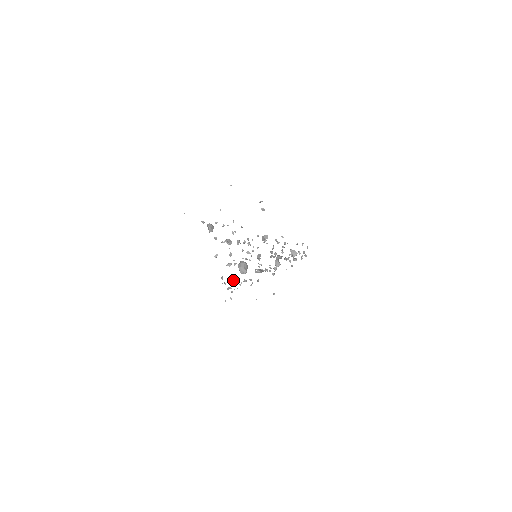
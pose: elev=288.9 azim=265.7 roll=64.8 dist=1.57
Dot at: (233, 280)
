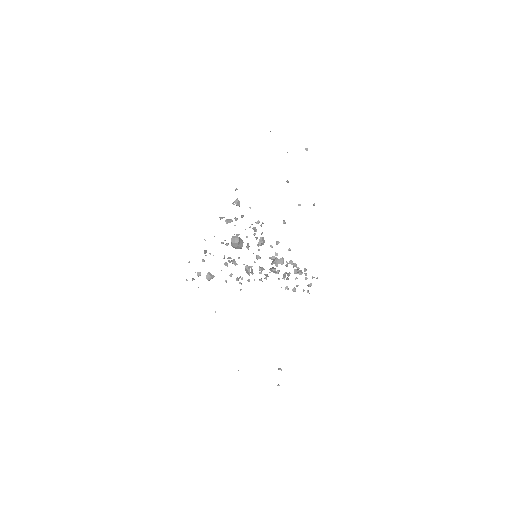
Dot at: occluded
